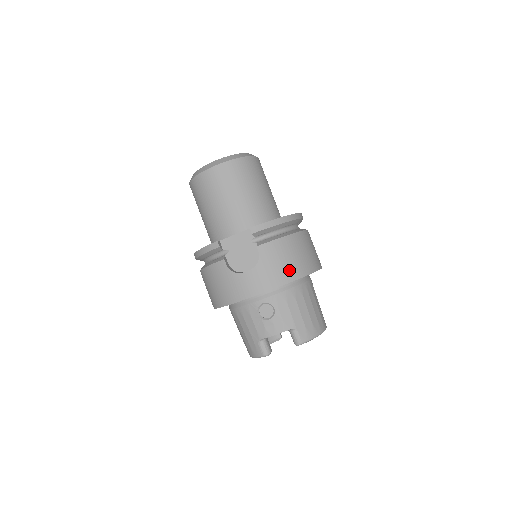
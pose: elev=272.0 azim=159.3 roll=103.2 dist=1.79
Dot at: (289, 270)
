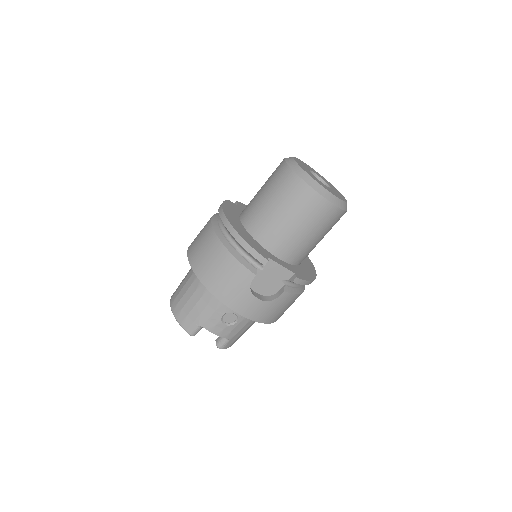
Dot at: (277, 316)
